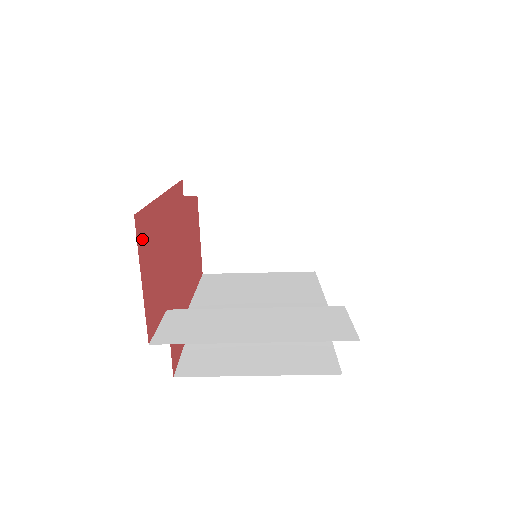
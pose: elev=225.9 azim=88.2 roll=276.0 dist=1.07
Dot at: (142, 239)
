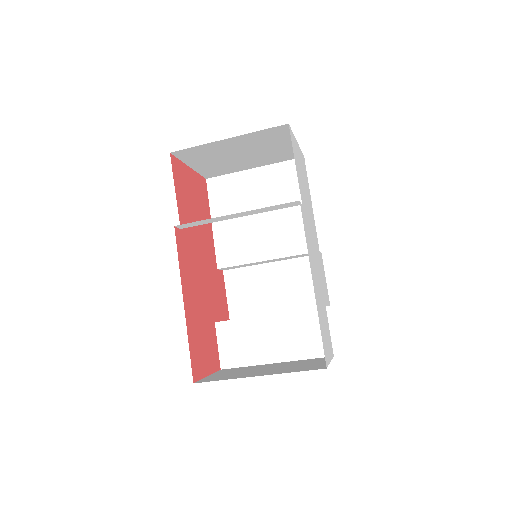
Dot at: (198, 369)
